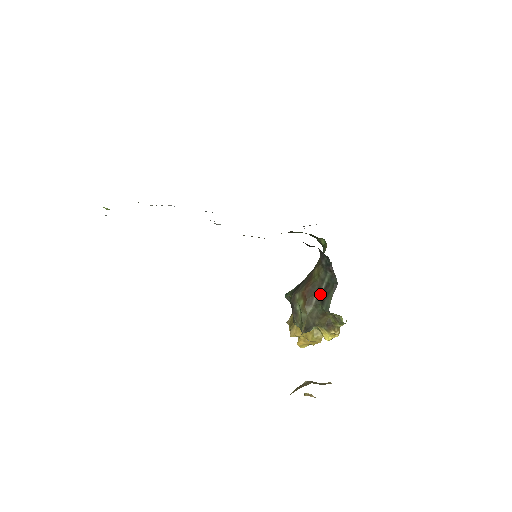
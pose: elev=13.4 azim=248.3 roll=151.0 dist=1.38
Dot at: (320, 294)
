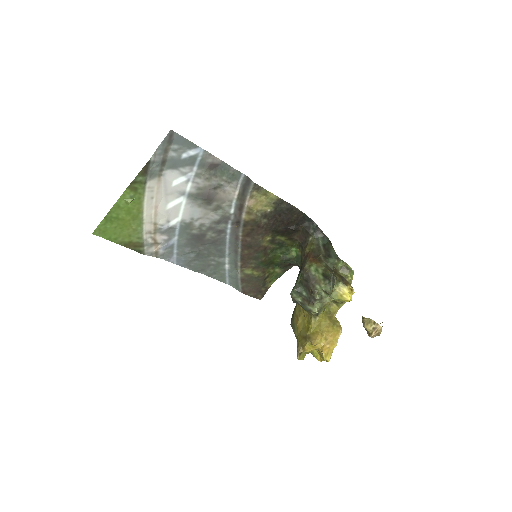
Dot at: (323, 253)
